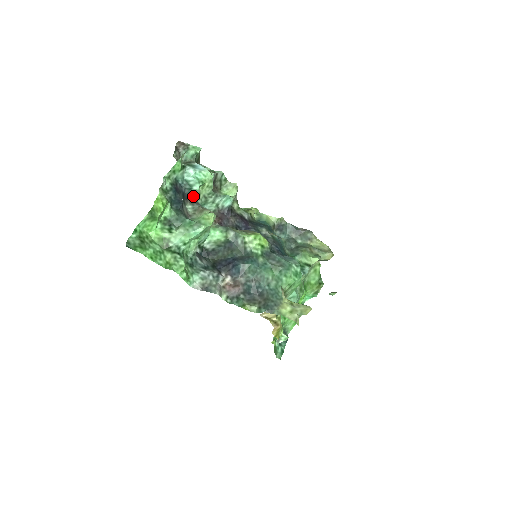
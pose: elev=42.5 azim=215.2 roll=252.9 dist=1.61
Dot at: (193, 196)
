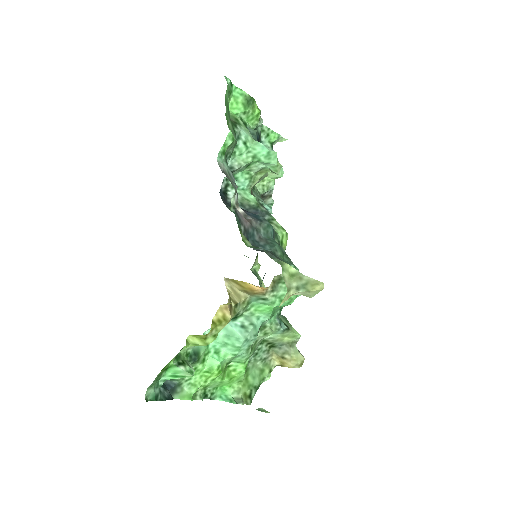
Dot at: occluded
